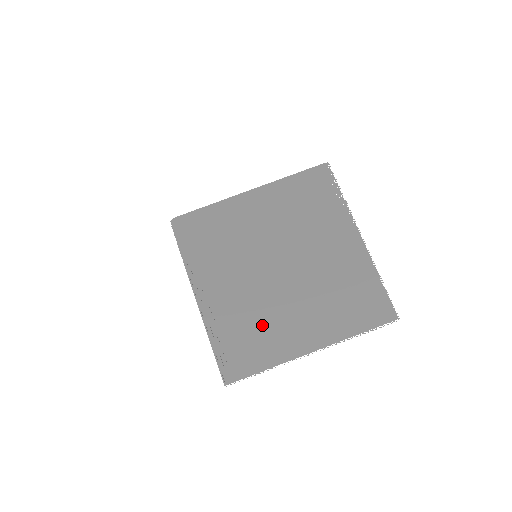
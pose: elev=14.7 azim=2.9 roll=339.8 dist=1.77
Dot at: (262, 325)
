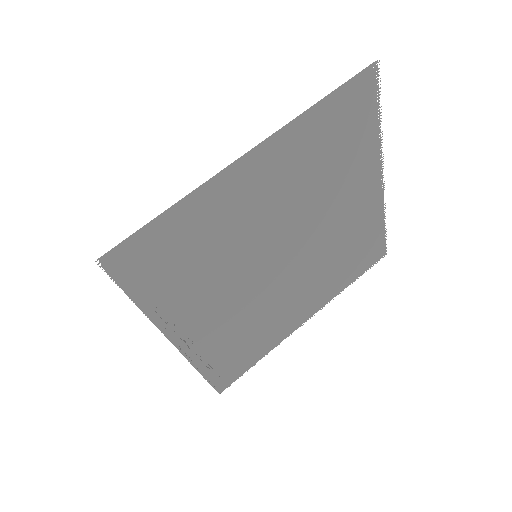
Dot at: (260, 326)
